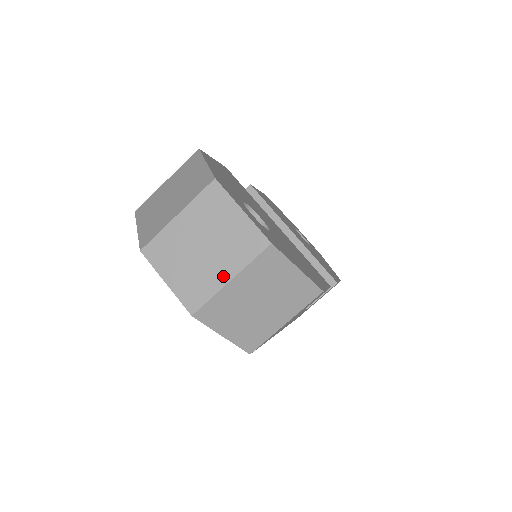
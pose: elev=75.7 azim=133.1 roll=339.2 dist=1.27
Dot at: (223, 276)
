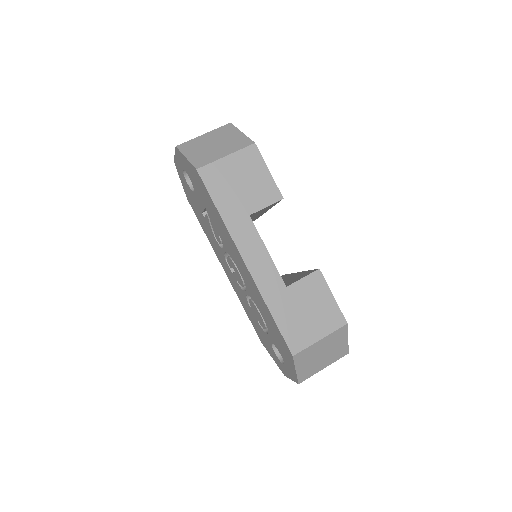
Dot at: occluded
